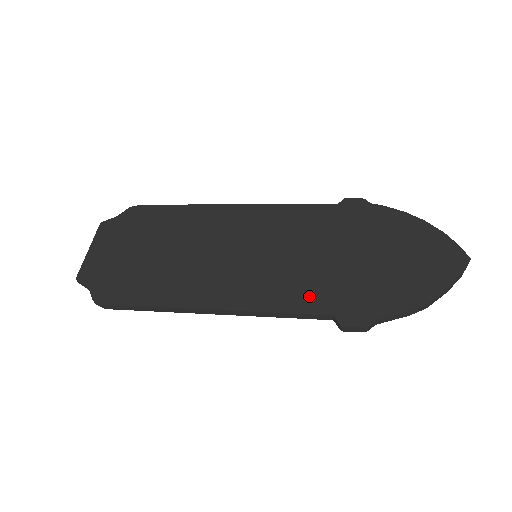
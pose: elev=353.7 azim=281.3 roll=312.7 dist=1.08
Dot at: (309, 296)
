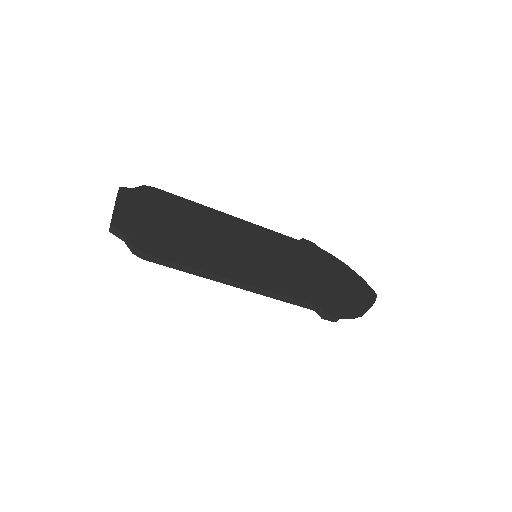
Dot at: (301, 291)
